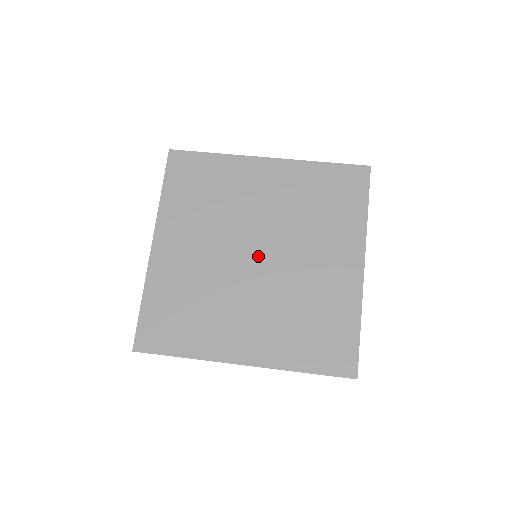
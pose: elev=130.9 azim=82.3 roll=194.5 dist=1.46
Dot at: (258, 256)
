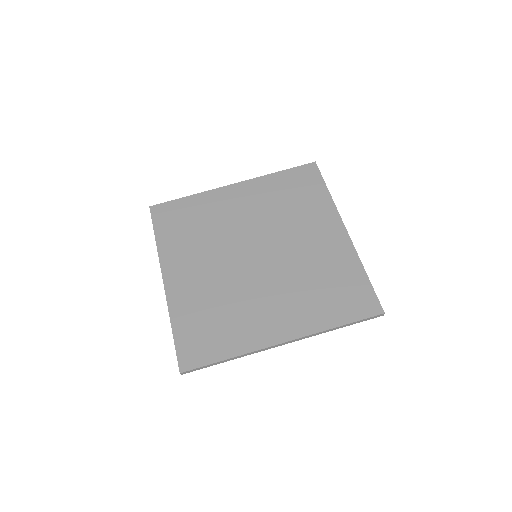
Dot at: (258, 254)
